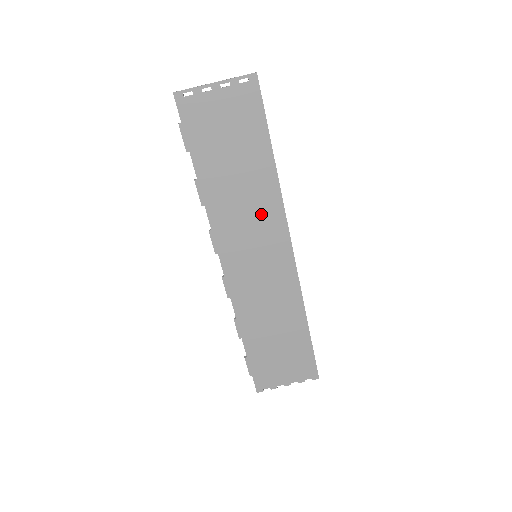
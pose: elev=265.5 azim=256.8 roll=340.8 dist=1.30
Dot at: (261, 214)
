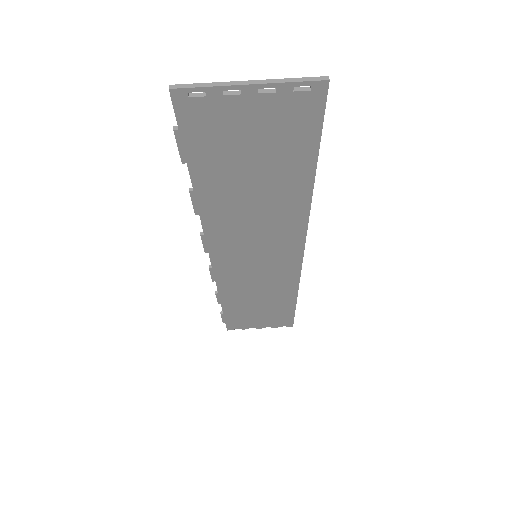
Dot at: (275, 228)
